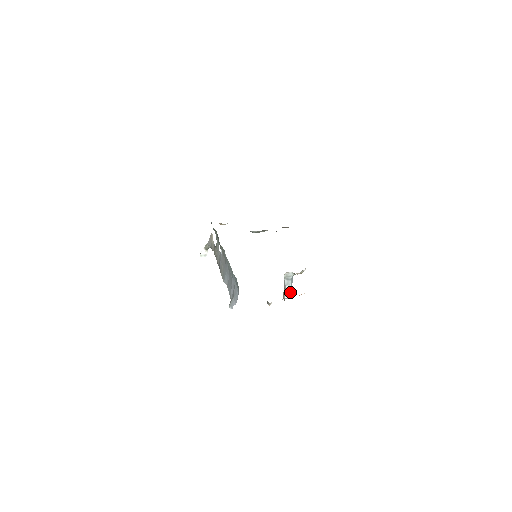
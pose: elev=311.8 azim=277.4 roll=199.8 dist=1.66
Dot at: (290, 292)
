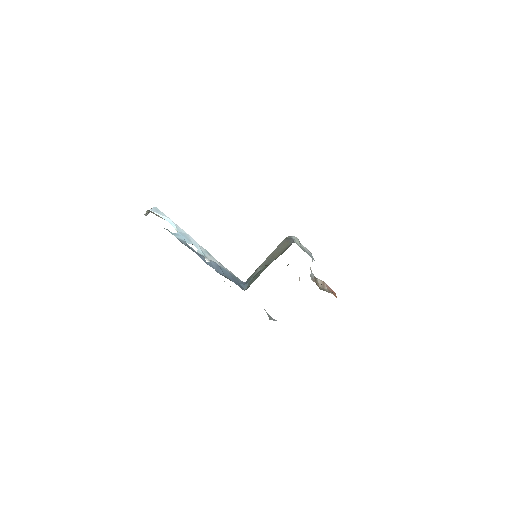
Dot at: (312, 259)
